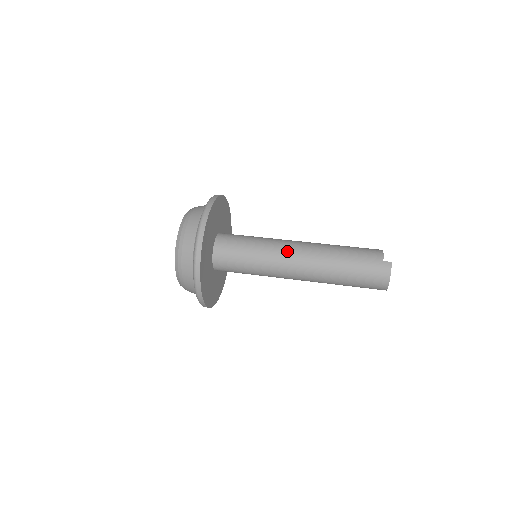
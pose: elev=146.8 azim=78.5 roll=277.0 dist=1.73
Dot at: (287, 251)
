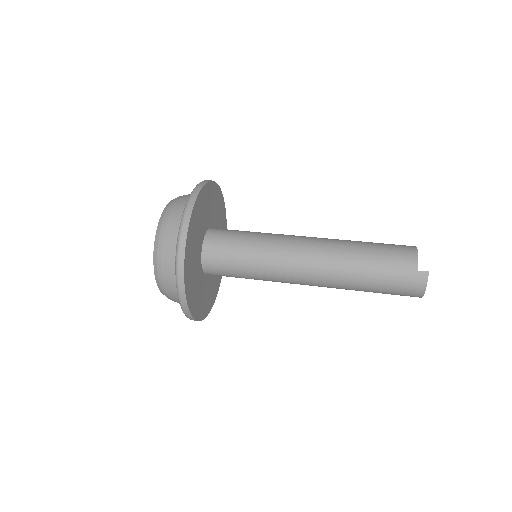
Dot at: (294, 259)
